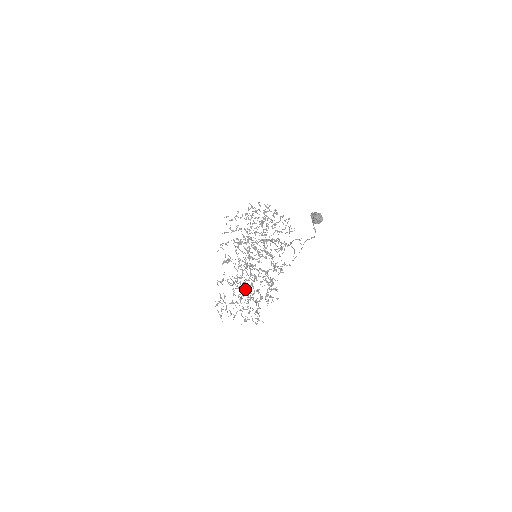
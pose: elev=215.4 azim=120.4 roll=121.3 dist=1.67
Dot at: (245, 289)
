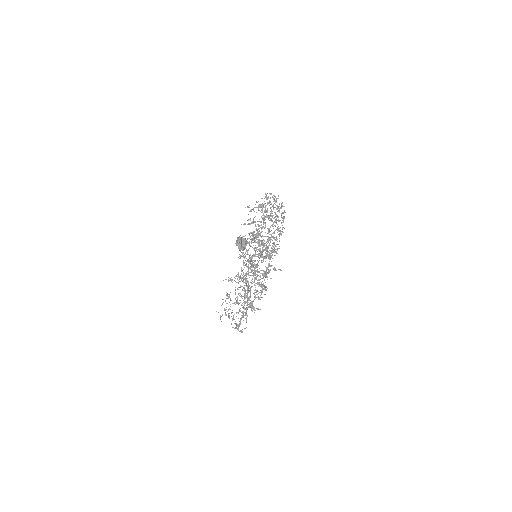
Dot at: (244, 291)
